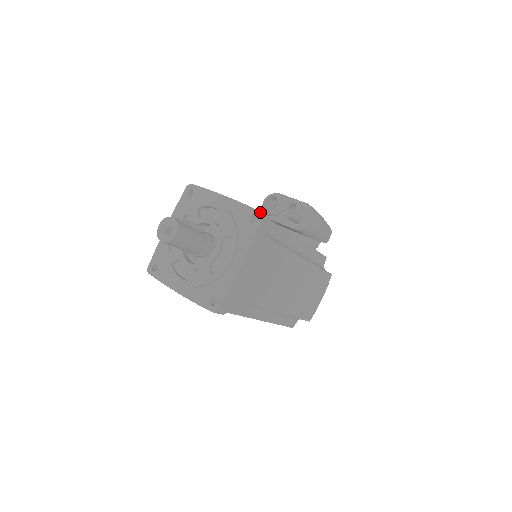
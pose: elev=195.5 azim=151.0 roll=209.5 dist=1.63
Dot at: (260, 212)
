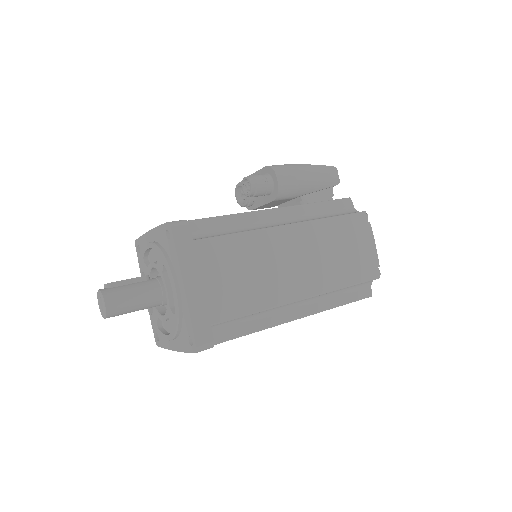
Dot at: (167, 223)
